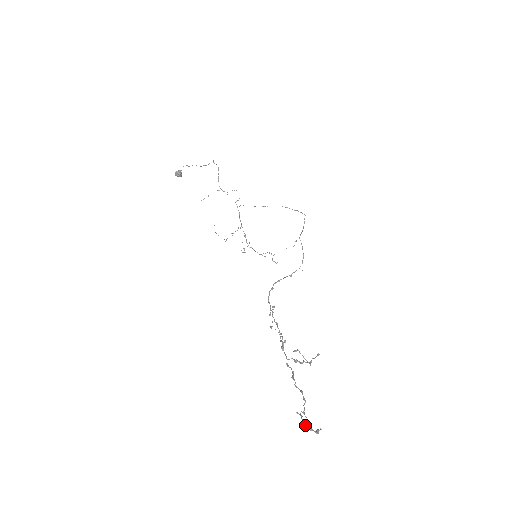
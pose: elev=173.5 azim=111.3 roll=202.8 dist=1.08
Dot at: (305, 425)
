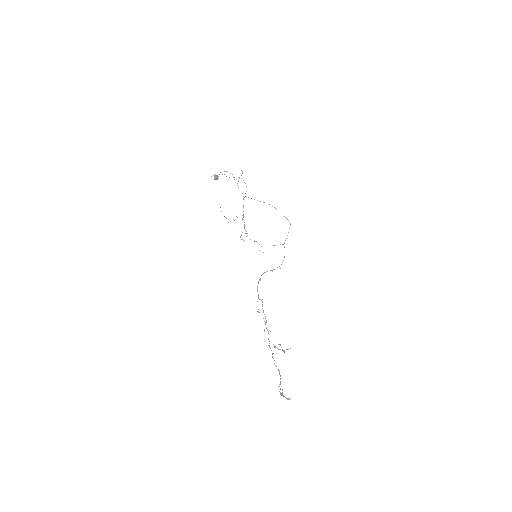
Dot at: (282, 394)
